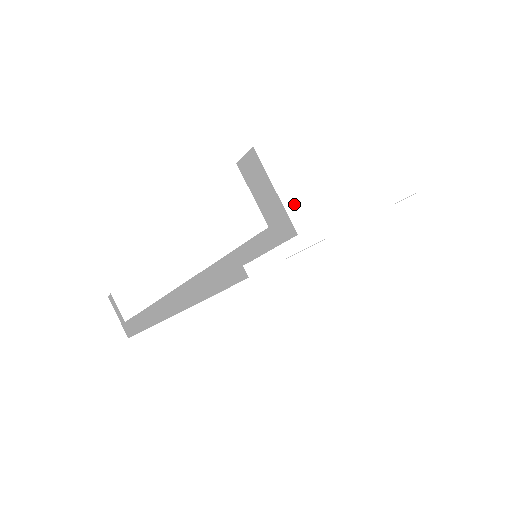
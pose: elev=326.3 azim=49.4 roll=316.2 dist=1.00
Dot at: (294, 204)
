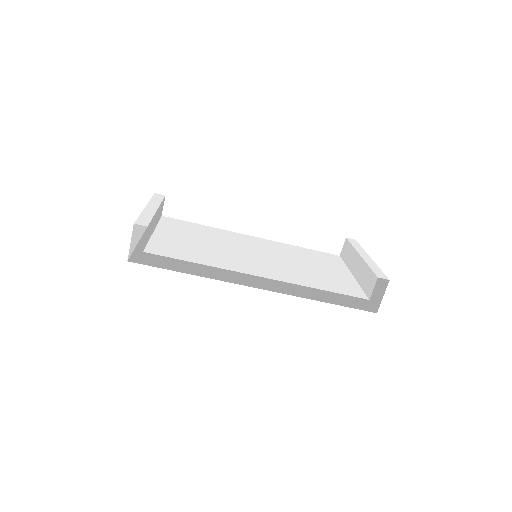
Dot at: (380, 298)
